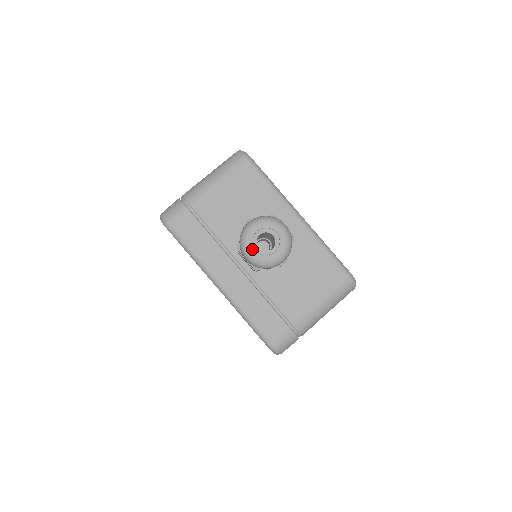
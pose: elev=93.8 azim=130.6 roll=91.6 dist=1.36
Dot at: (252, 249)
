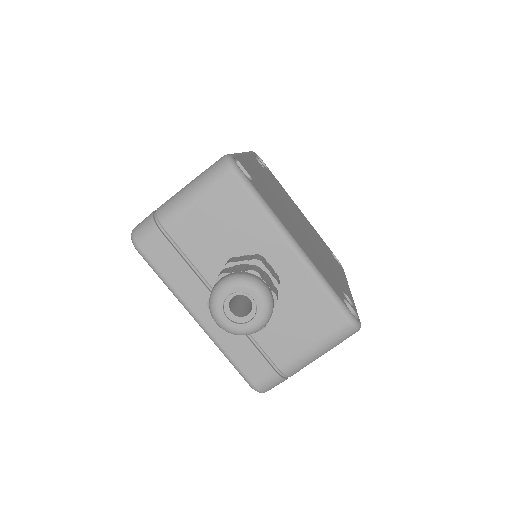
Dot at: (222, 316)
